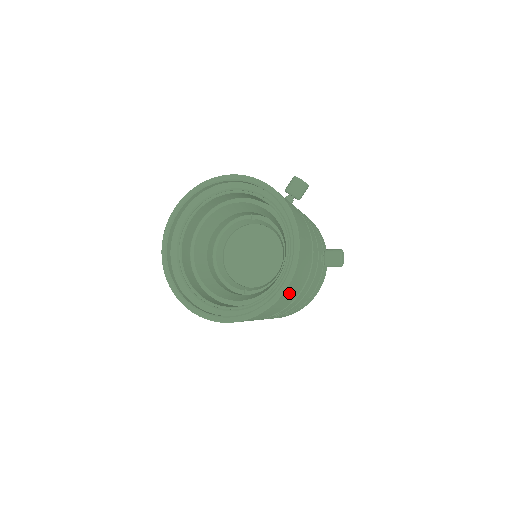
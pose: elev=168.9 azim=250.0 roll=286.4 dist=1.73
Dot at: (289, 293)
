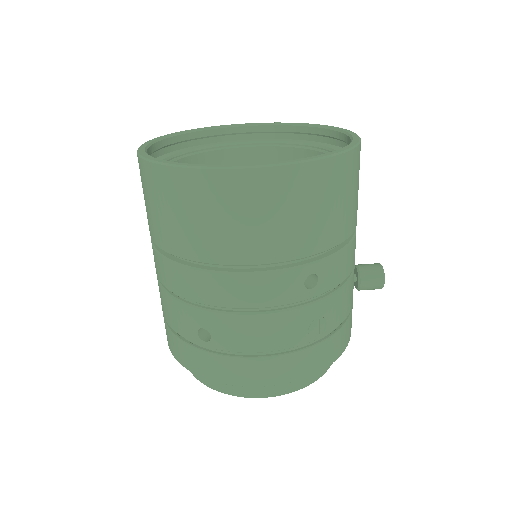
Dot at: (350, 182)
